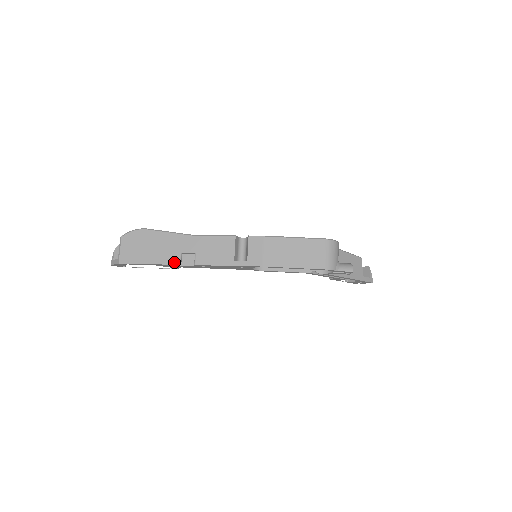
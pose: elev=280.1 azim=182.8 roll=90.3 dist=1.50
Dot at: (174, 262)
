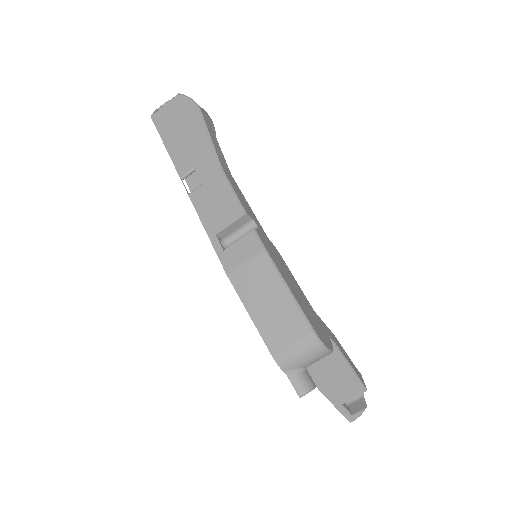
Dot at: (180, 170)
